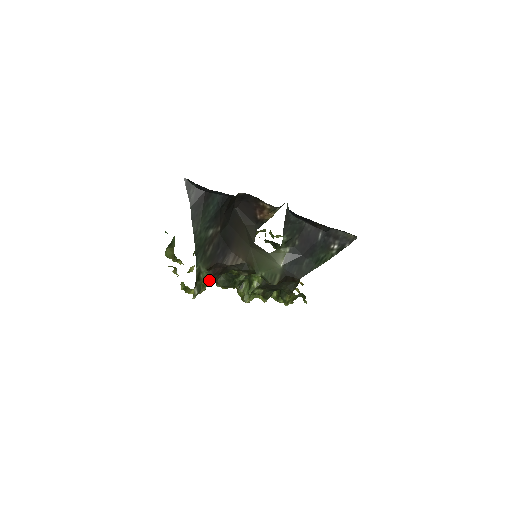
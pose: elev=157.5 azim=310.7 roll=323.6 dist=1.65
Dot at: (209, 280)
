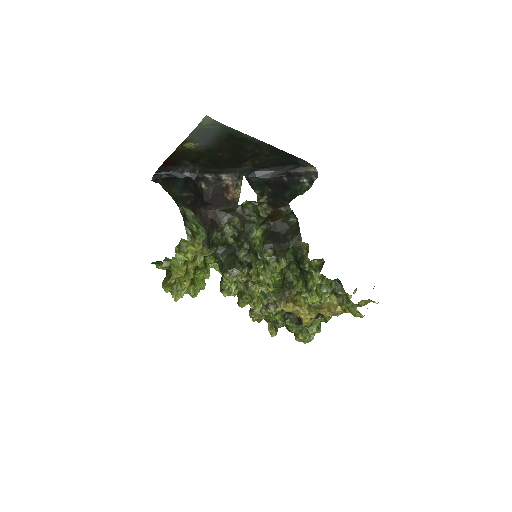
Dot at: (200, 228)
